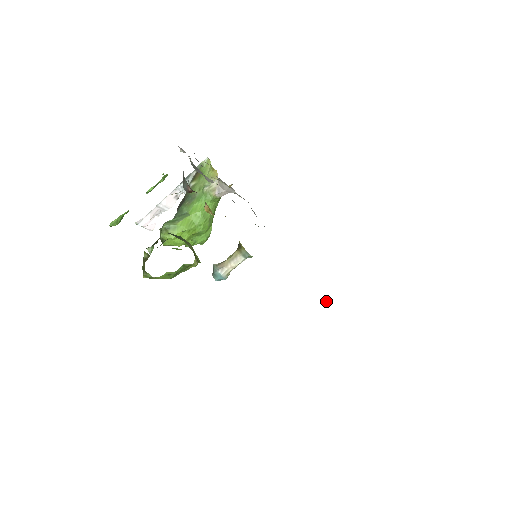
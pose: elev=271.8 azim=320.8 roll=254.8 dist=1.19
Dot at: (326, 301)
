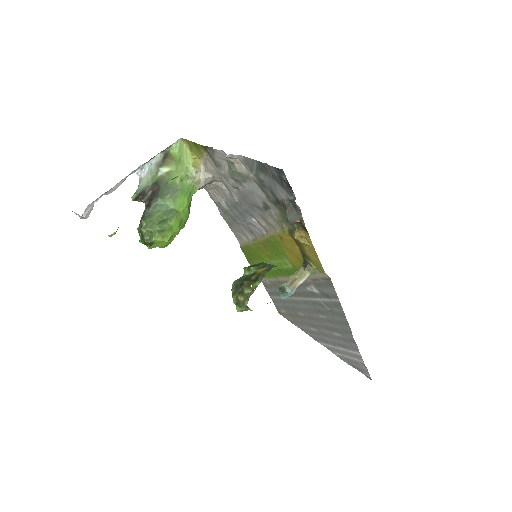
Dot at: (266, 279)
